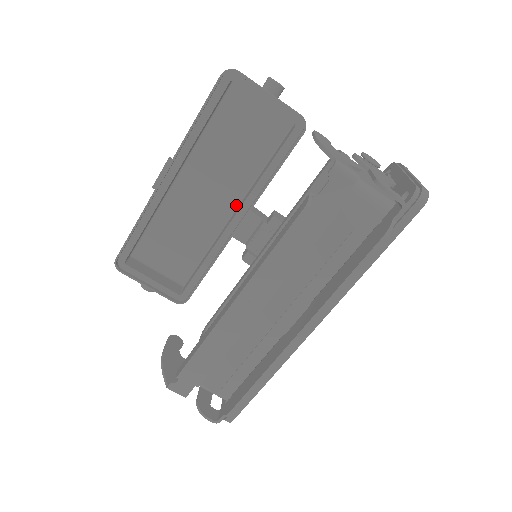
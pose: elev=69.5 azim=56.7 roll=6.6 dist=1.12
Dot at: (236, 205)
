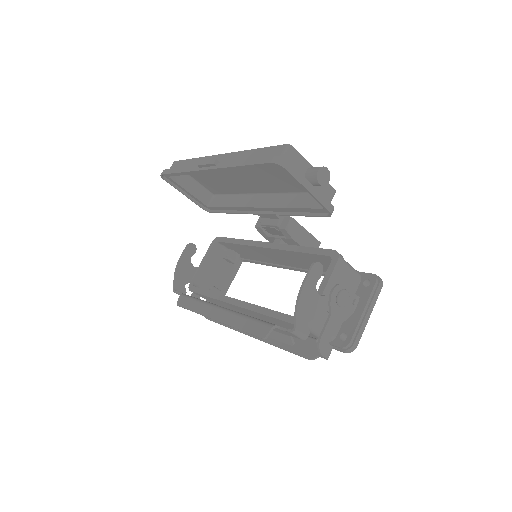
Dot at: (266, 192)
